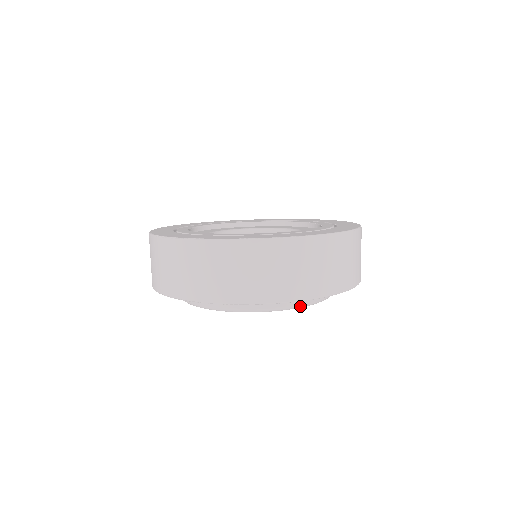
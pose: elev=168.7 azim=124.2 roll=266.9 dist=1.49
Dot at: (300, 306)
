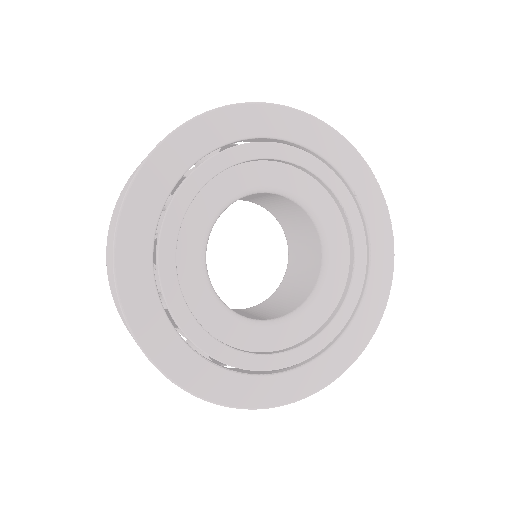
Dot at: occluded
